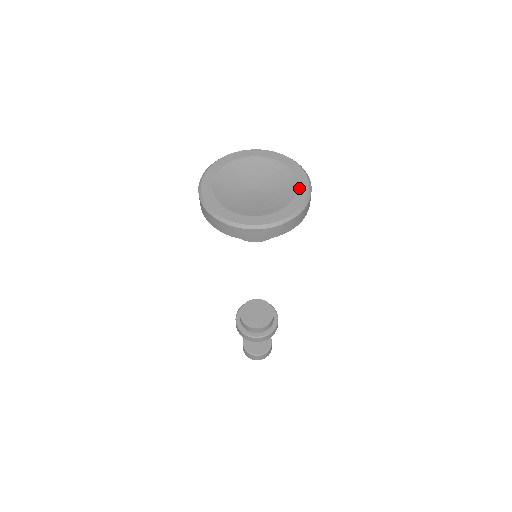
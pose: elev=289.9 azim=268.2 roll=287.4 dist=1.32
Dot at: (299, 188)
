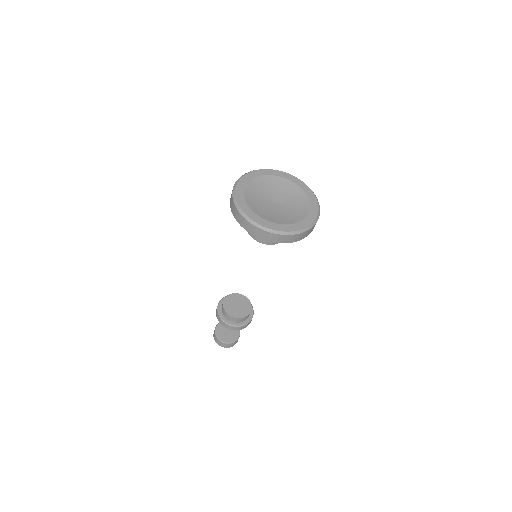
Dot at: (298, 184)
